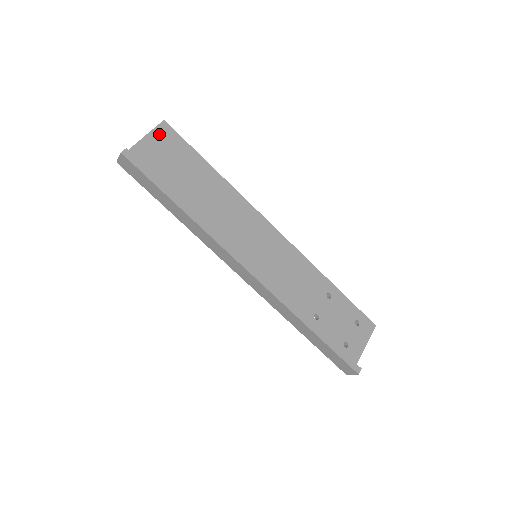
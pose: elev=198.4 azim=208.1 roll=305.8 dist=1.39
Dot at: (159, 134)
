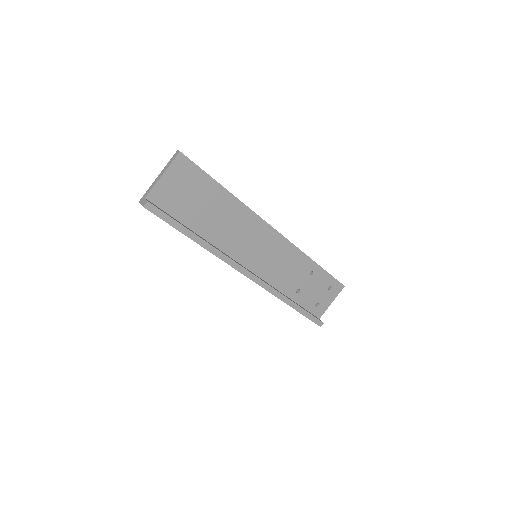
Dot at: (176, 168)
